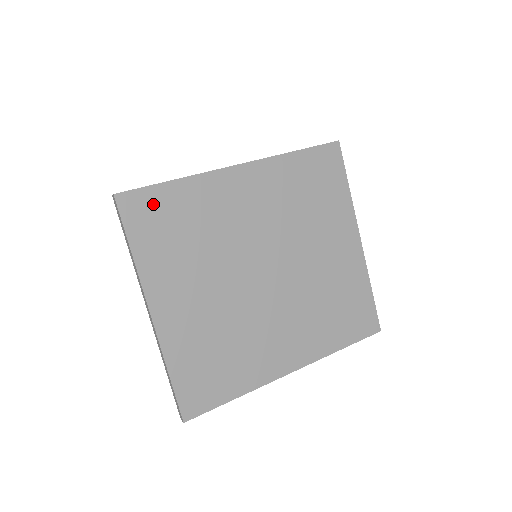
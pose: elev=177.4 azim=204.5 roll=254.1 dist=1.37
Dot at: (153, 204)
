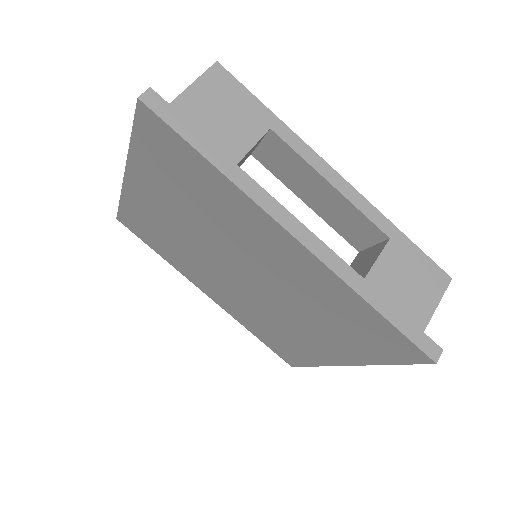
Dot at: (174, 147)
